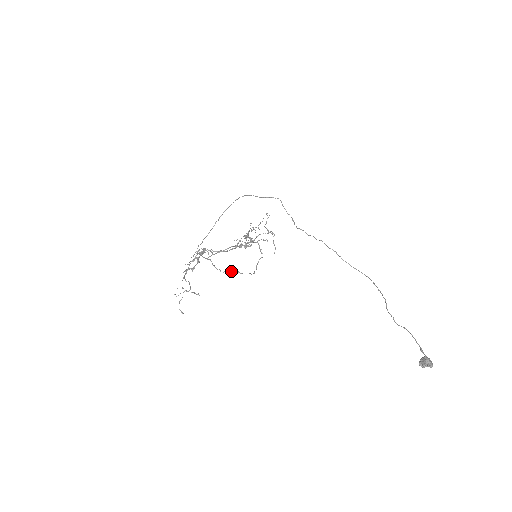
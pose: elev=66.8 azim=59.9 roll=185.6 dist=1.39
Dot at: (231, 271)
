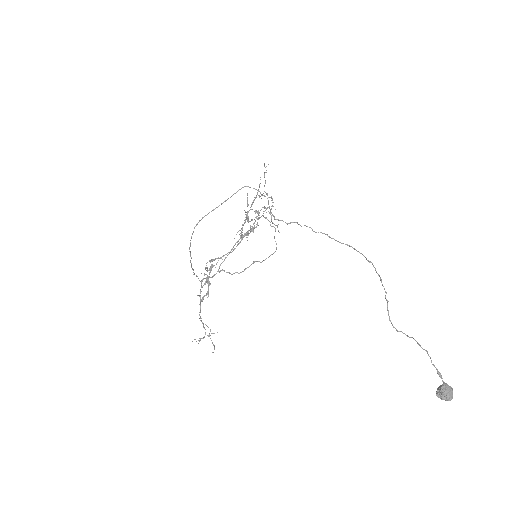
Dot at: (249, 266)
